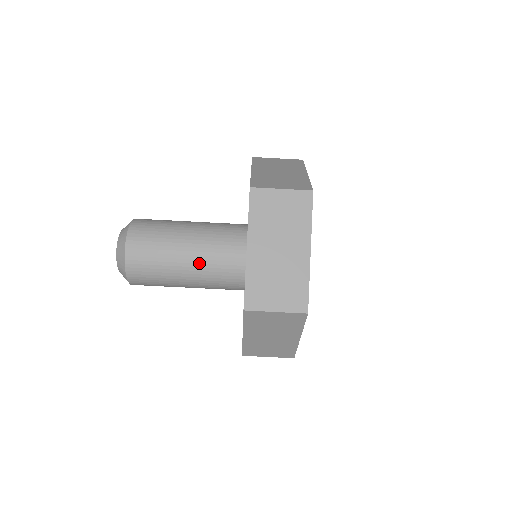
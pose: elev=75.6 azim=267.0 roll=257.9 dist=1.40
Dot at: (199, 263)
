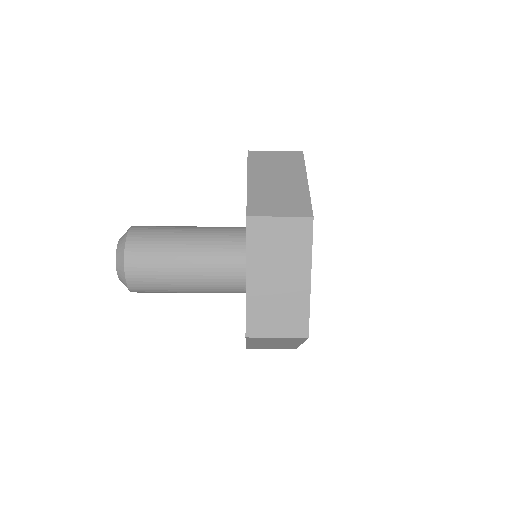
Dot at: occluded
